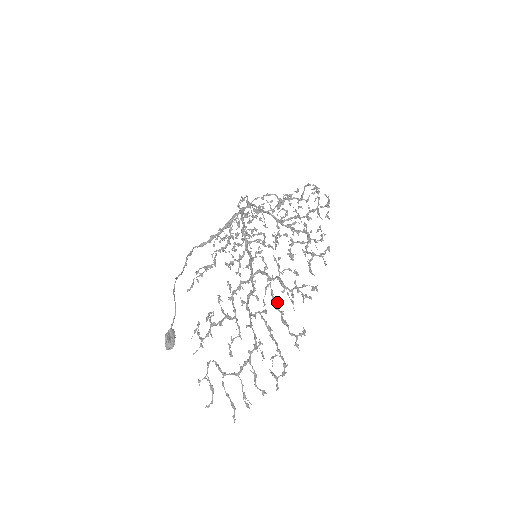
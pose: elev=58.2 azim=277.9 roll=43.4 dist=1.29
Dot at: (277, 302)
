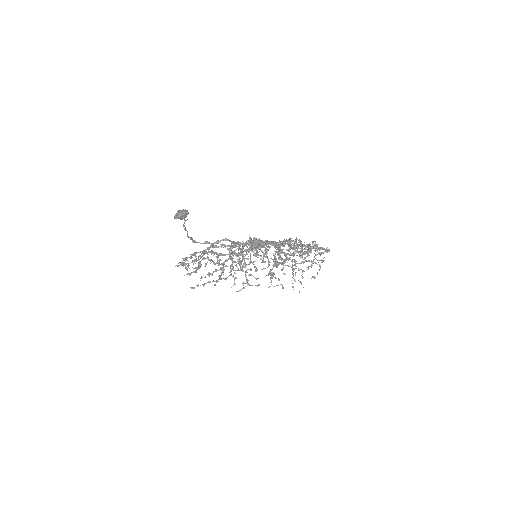
Dot at: (283, 245)
